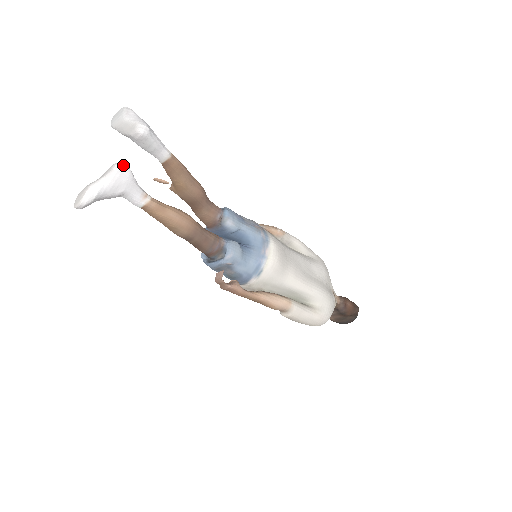
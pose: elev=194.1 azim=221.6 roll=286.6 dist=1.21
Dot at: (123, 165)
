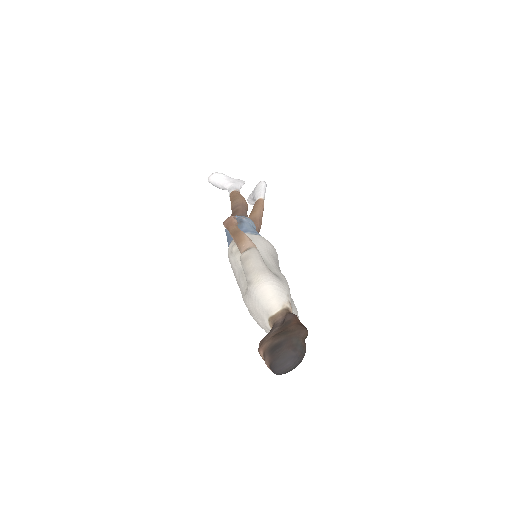
Dot at: (244, 181)
